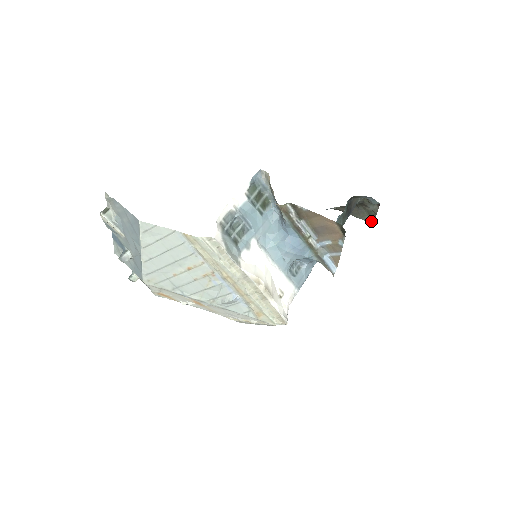
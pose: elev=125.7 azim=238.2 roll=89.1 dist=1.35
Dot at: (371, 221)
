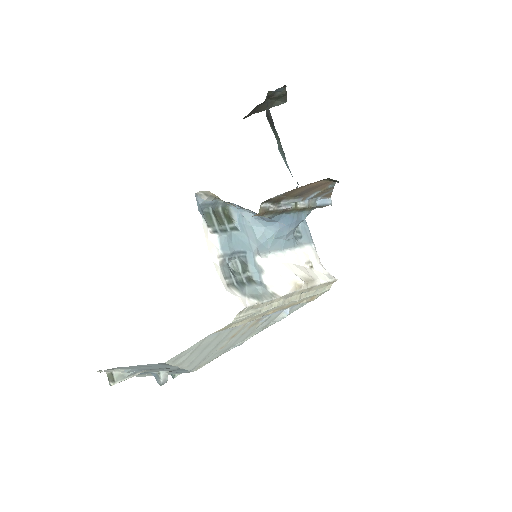
Dot at: (282, 102)
